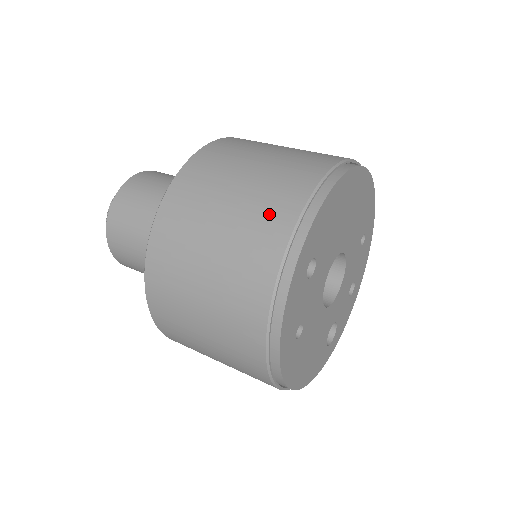
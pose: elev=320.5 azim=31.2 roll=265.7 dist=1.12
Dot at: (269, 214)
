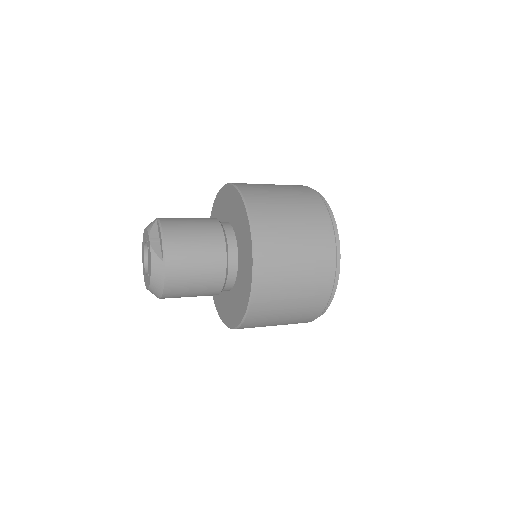
Dot at: (313, 208)
